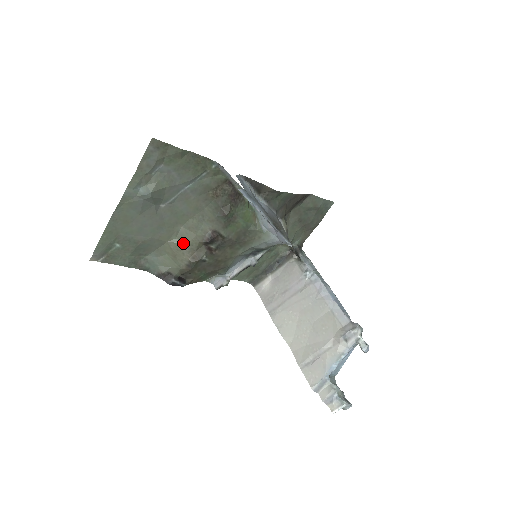
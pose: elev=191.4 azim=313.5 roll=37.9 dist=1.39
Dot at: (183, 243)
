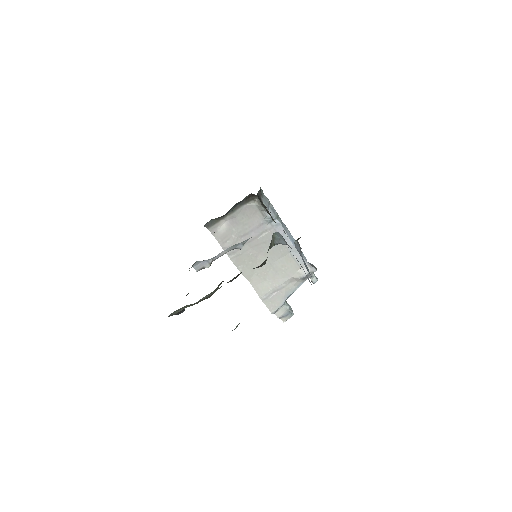
Dot at: (209, 295)
